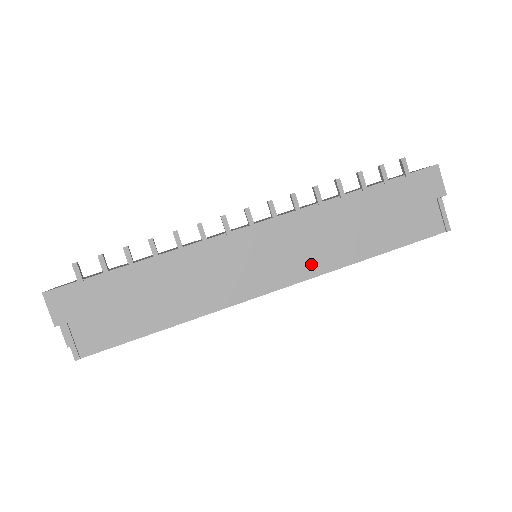
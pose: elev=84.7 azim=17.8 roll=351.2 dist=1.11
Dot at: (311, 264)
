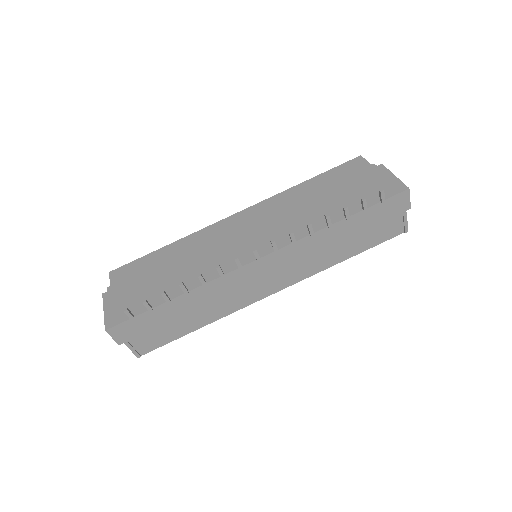
Dot at: (302, 273)
